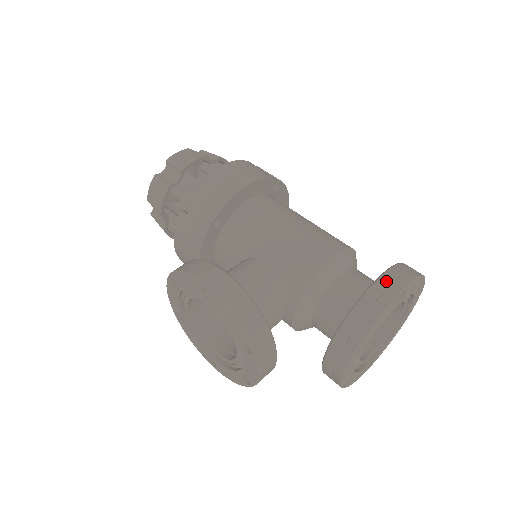
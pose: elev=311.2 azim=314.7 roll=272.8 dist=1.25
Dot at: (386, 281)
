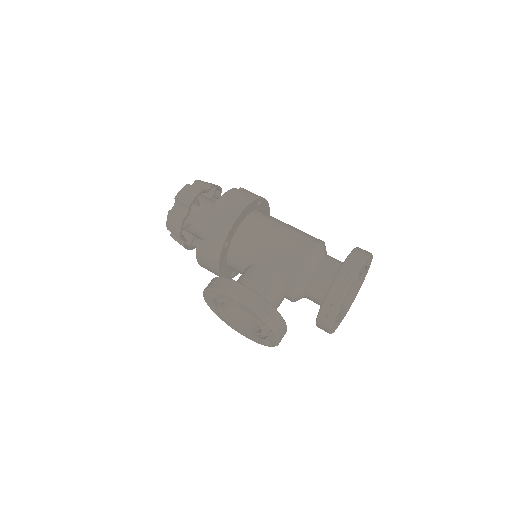
Dot at: (346, 268)
